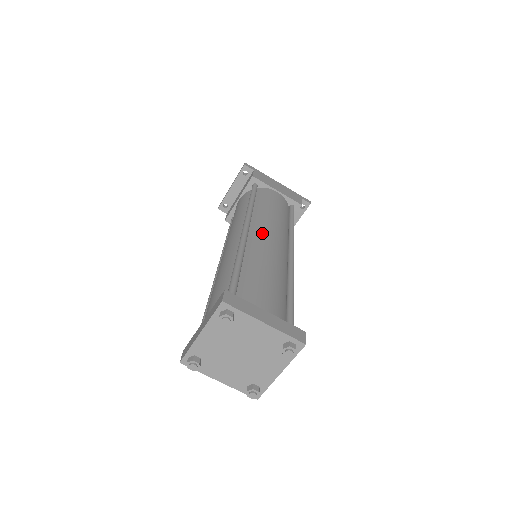
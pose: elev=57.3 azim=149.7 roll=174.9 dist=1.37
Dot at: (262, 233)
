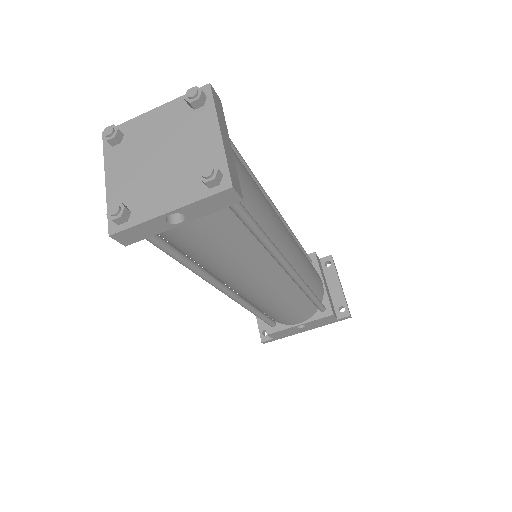
Dot at: occluded
